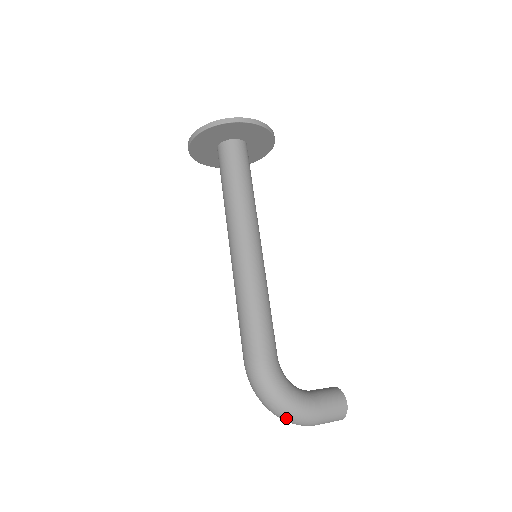
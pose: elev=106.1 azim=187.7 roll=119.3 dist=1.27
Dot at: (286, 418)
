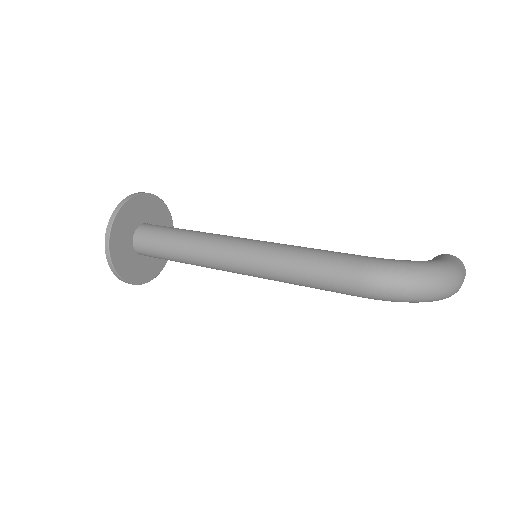
Dot at: (443, 280)
